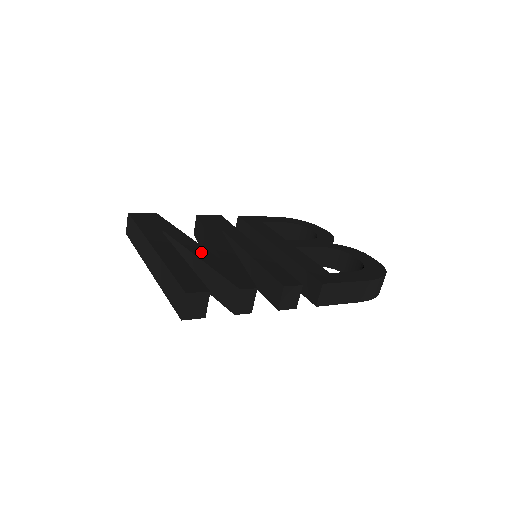
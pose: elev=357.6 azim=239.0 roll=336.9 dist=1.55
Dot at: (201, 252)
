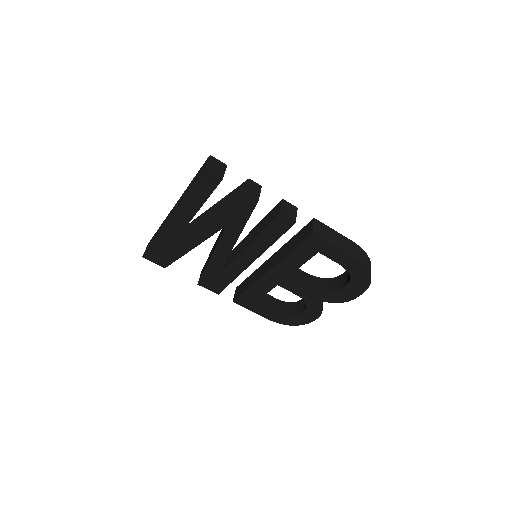
Dot at: occluded
